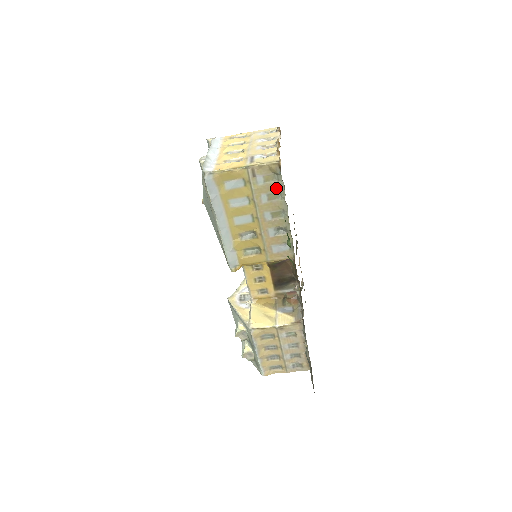
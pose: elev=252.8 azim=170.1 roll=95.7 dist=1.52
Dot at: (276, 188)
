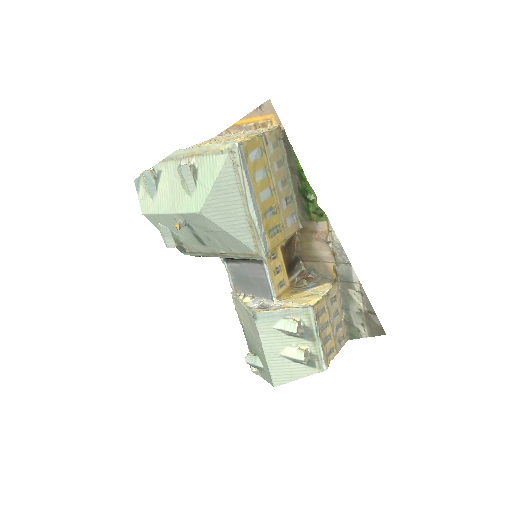
Dot at: (280, 154)
